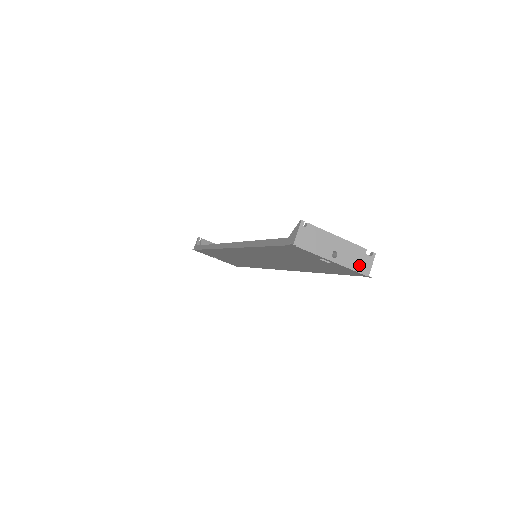
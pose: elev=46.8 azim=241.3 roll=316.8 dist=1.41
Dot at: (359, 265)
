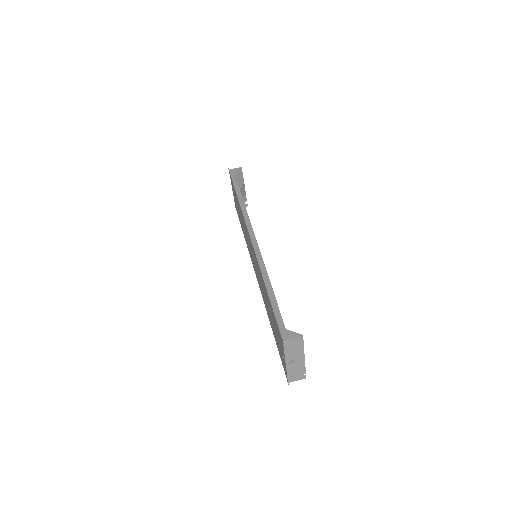
Dot at: (293, 375)
